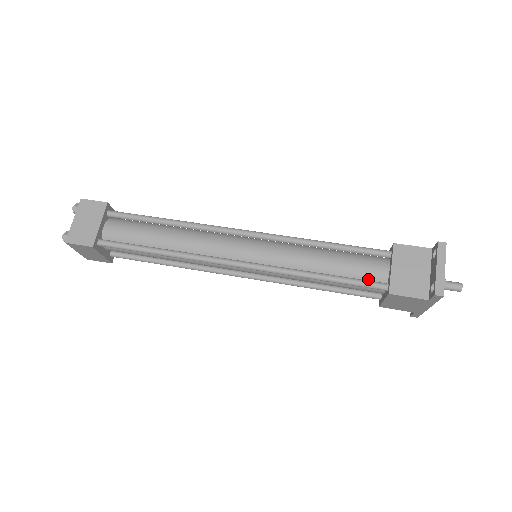
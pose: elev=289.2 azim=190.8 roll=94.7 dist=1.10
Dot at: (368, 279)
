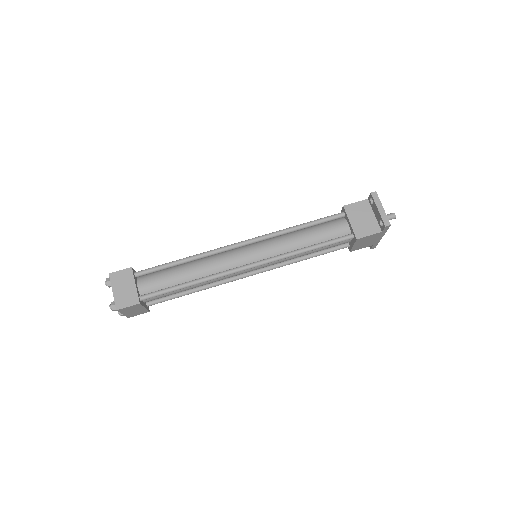
Dot at: (338, 236)
